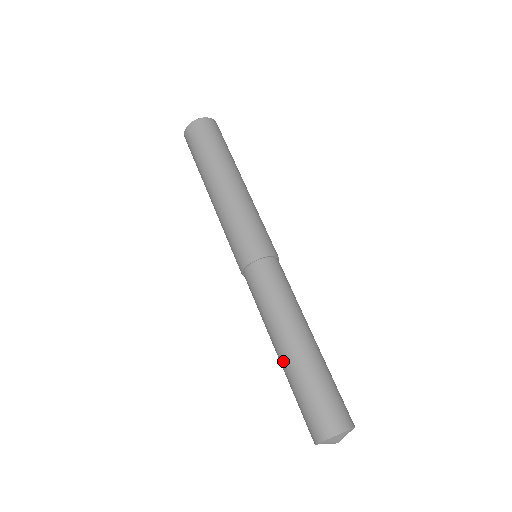
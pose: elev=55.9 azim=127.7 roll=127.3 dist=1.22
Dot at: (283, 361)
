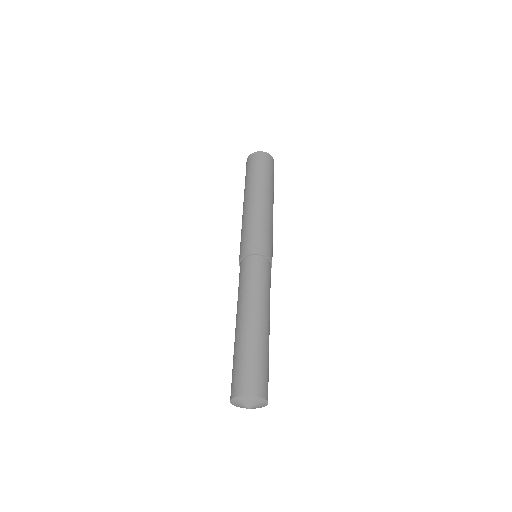
Dot at: (235, 334)
